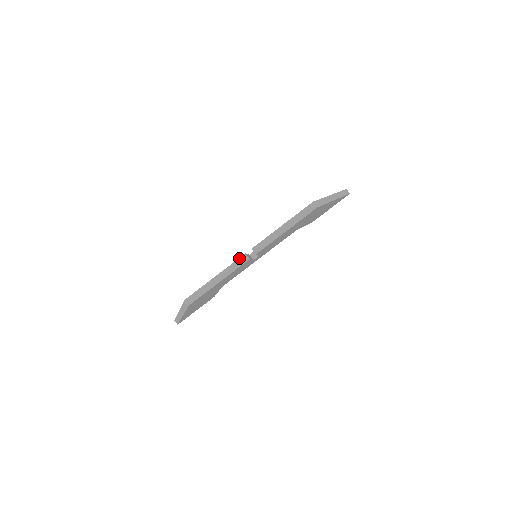
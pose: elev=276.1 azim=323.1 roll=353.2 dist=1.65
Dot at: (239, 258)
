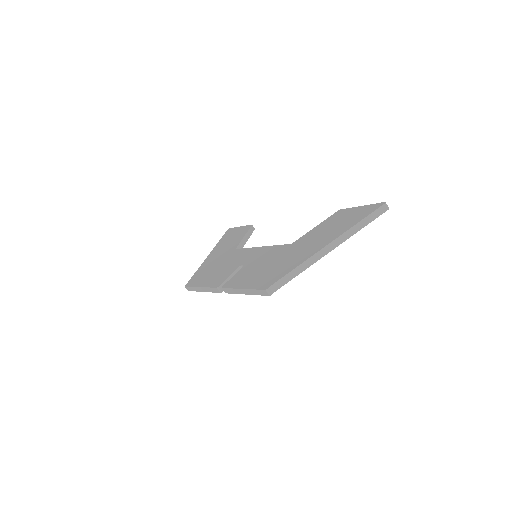
Dot at: (213, 288)
